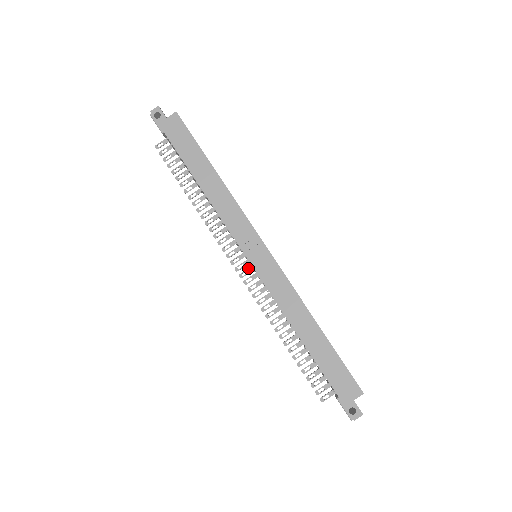
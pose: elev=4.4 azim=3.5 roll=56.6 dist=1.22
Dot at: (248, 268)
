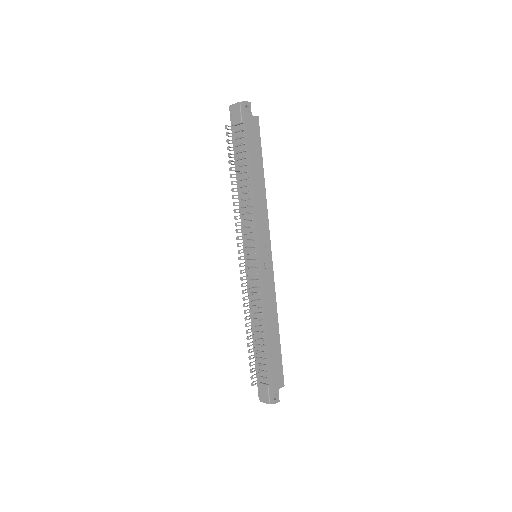
Dot at: (246, 262)
